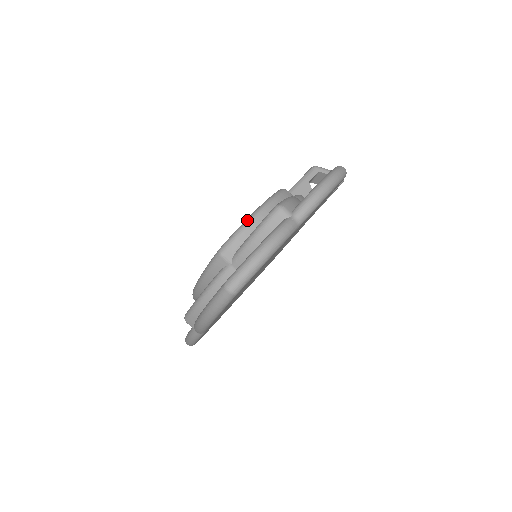
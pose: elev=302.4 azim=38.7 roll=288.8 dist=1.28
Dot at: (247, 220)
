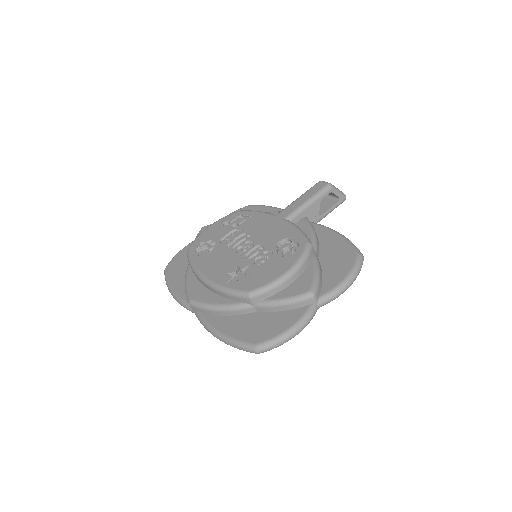
Dot at: (280, 280)
